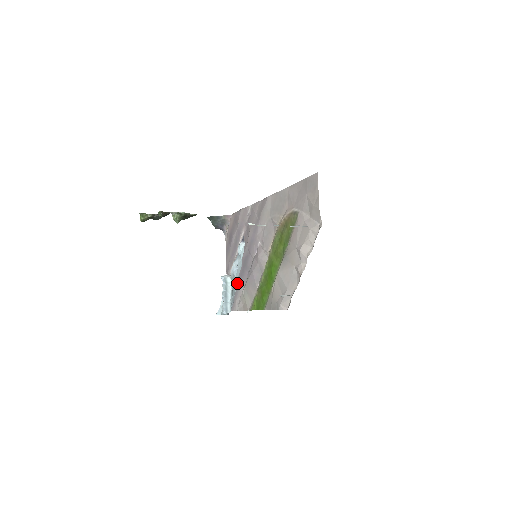
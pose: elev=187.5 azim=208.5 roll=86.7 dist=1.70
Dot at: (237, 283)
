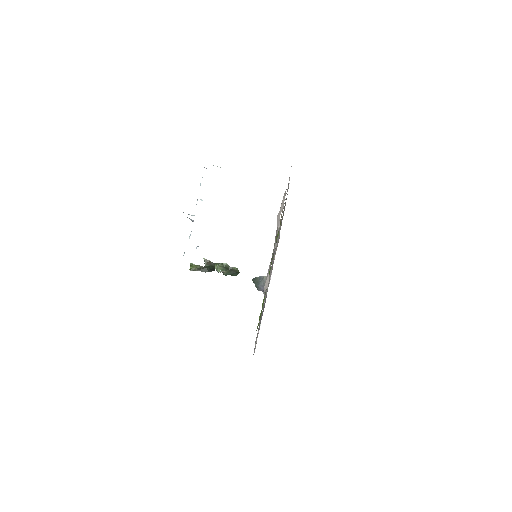
Dot at: occluded
